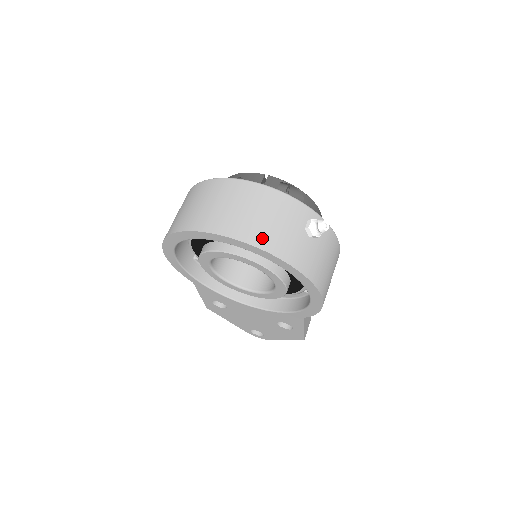
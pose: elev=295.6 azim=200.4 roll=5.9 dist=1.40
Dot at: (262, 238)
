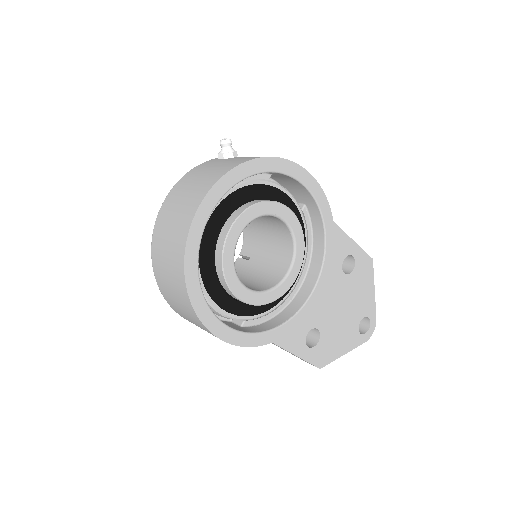
Dot at: (214, 178)
